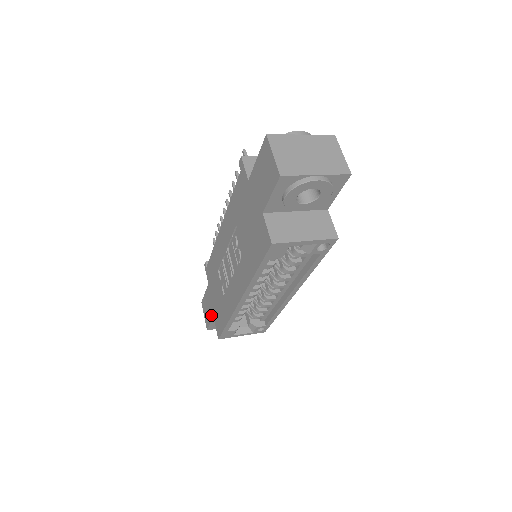
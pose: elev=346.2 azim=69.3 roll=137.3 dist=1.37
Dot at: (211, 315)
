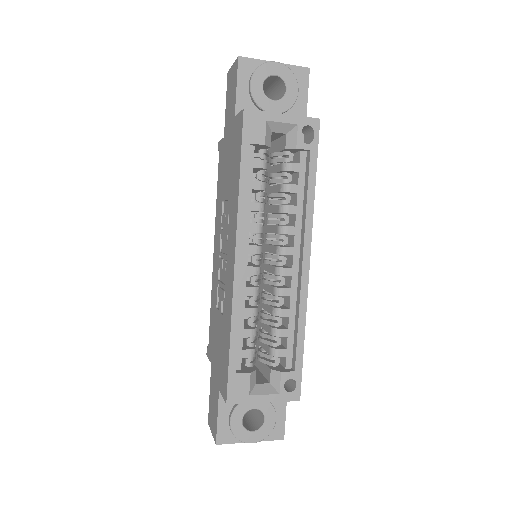
Dot at: (217, 397)
